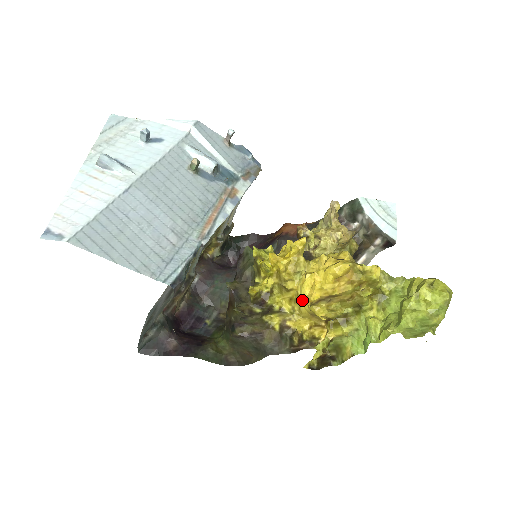
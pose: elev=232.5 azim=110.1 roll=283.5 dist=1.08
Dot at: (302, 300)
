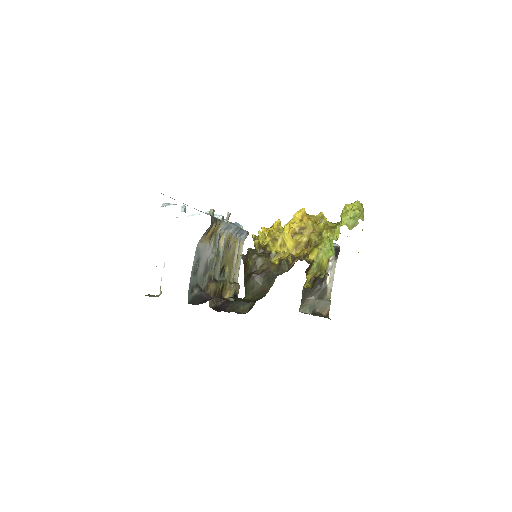
Dot at: (287, 241)
